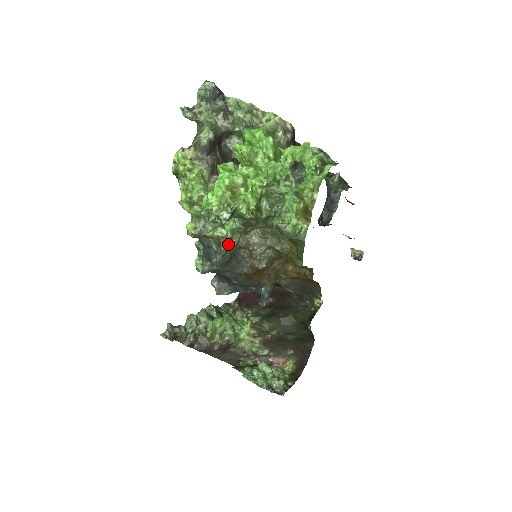
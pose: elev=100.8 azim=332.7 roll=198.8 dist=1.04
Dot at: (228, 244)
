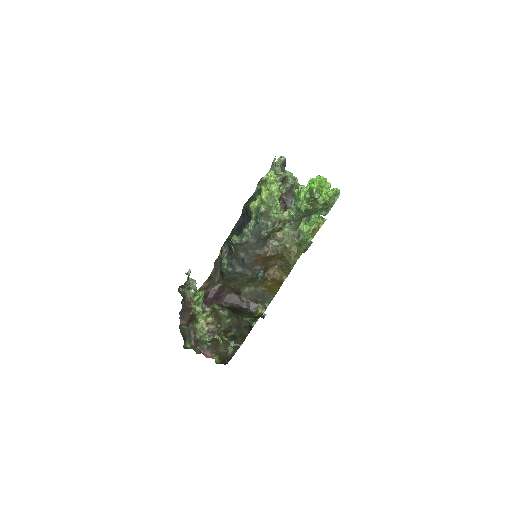
Dot at: (279, 224)
